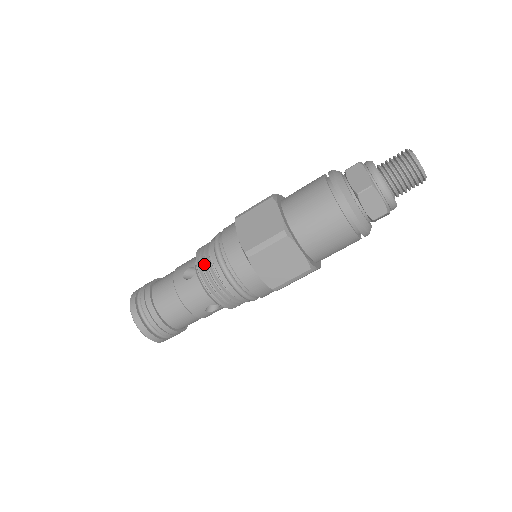
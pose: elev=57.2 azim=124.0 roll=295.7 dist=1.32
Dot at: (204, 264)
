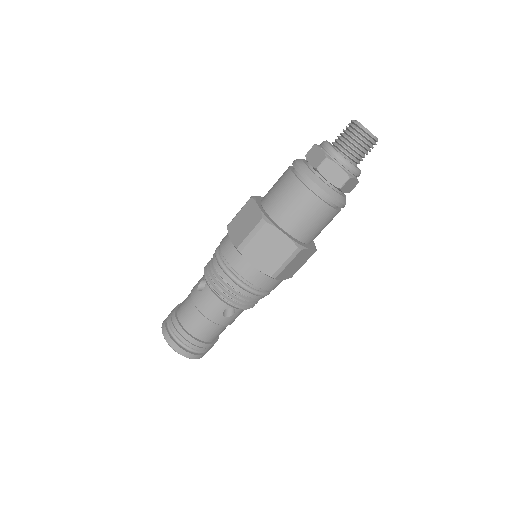
Dot at: (210, 273)
